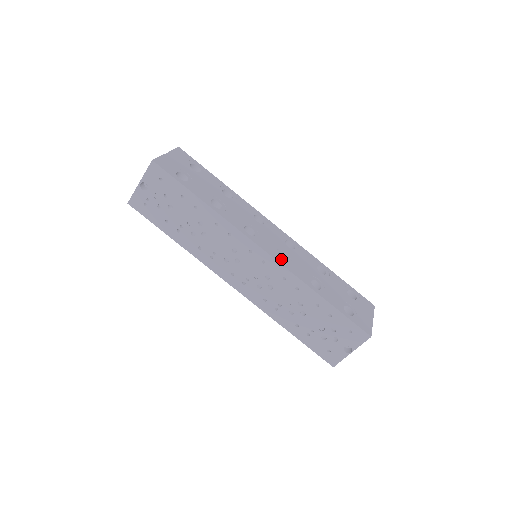
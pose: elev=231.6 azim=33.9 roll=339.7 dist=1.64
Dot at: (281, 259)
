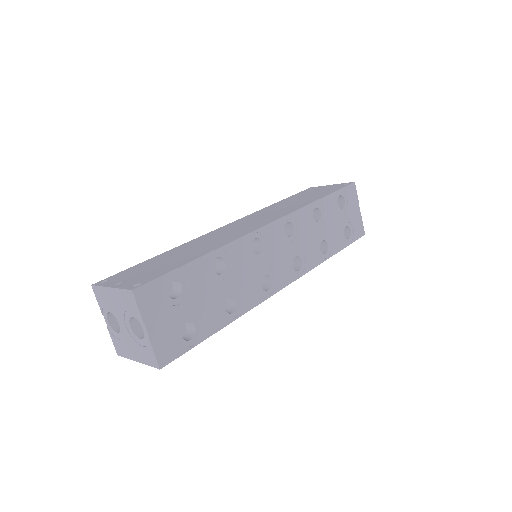
Dot at: occluded
